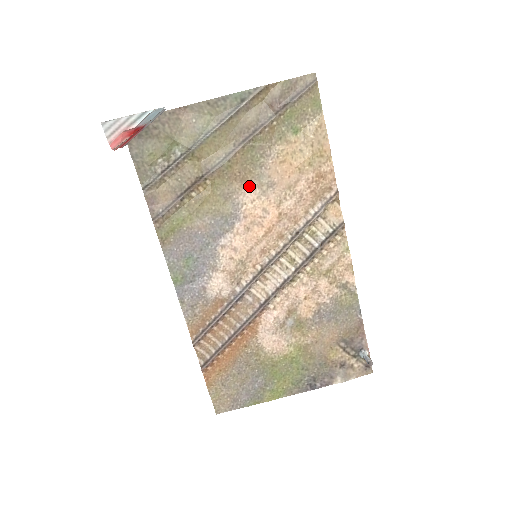
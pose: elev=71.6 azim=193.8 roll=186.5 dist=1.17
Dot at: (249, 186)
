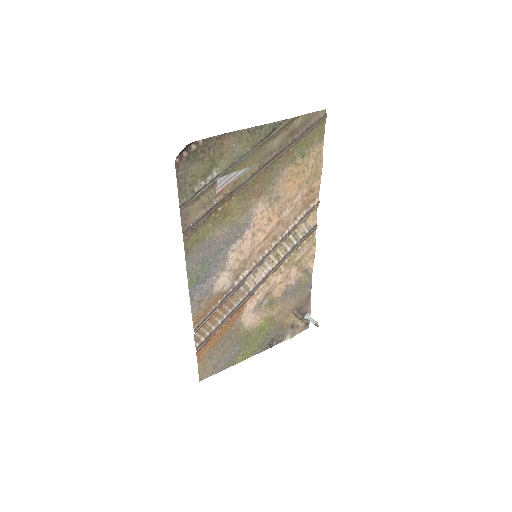
Dot at: (262, 200)
